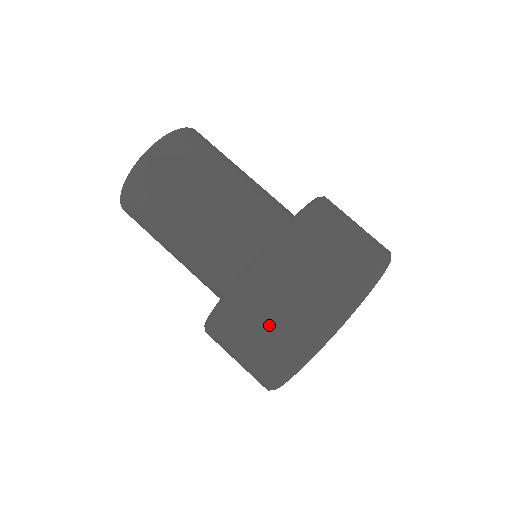
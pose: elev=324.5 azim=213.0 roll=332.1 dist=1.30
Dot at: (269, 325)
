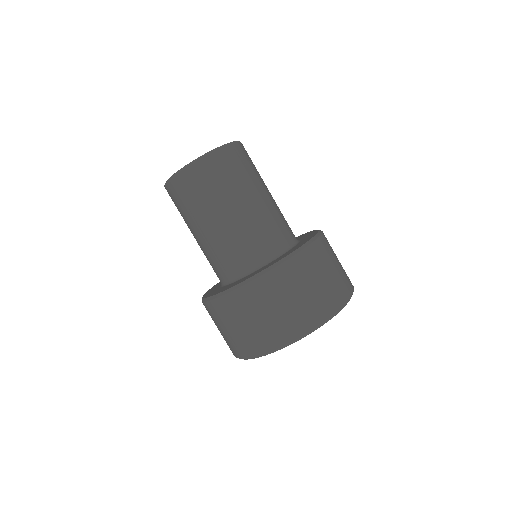
Dot at: (241, 326)
